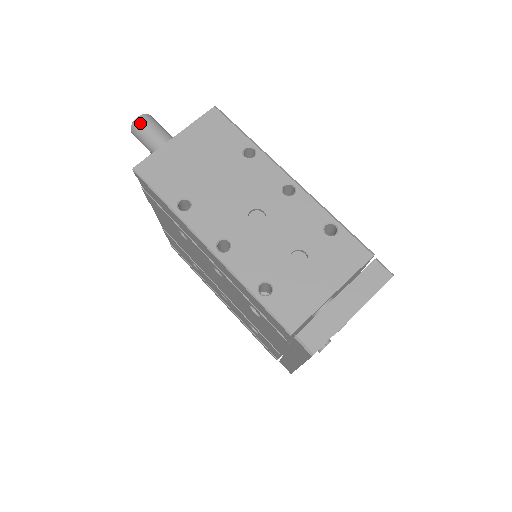
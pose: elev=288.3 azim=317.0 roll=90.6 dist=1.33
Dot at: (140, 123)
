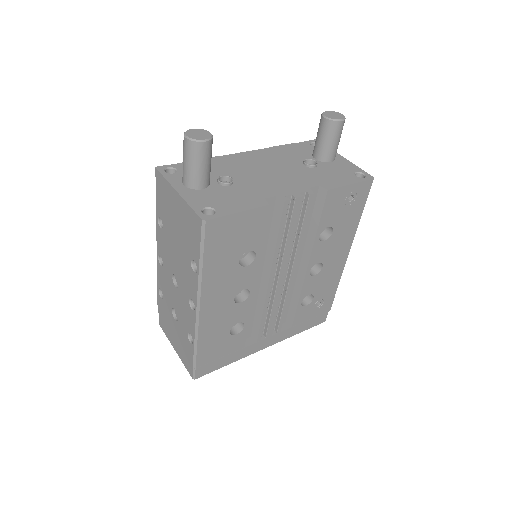
Dot at: (184, 143)
